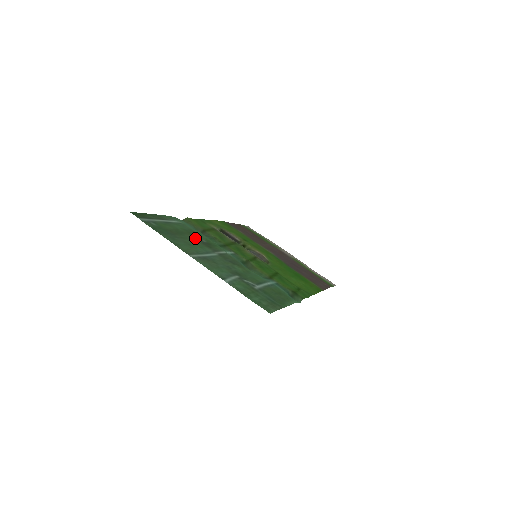
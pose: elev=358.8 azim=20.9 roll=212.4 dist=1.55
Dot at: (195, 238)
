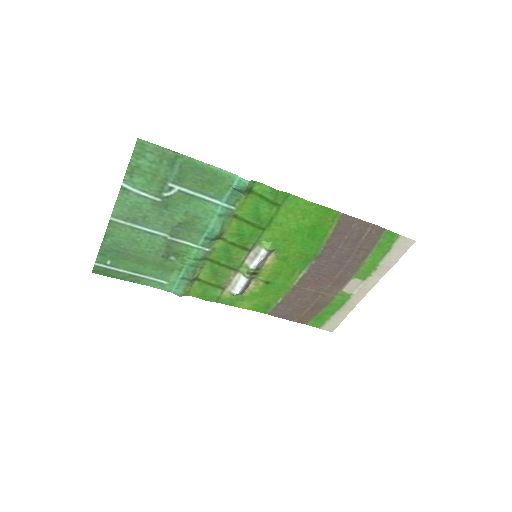
Dot at: (160, 259)
